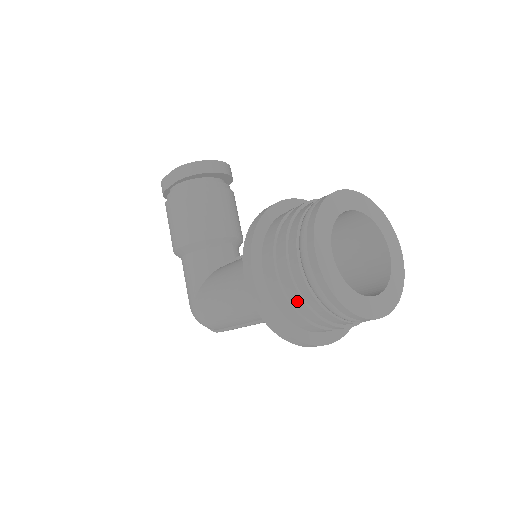
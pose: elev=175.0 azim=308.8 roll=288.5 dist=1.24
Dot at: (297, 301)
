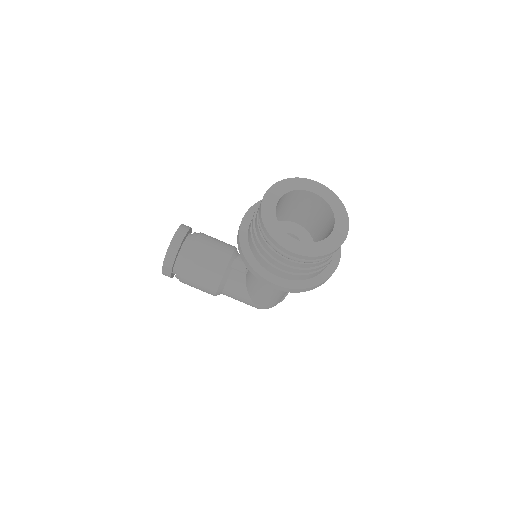
Dot at: occluded
